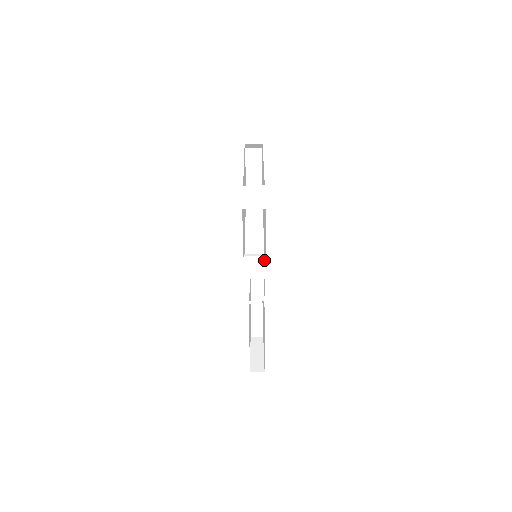
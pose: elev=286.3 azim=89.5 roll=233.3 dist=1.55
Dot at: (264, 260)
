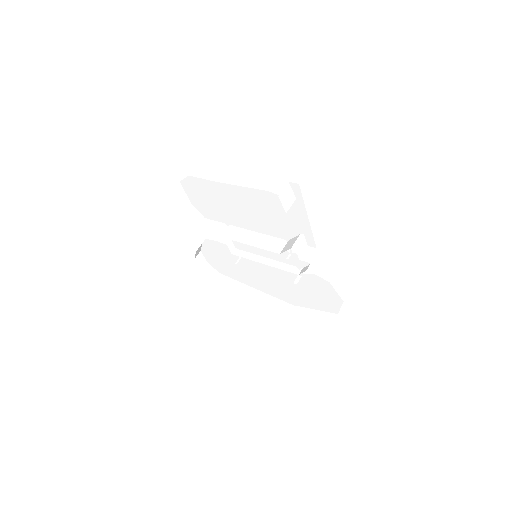
Dot at: (304, 238)
